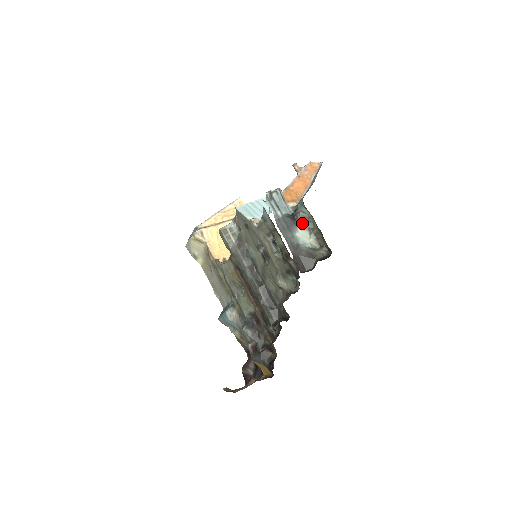
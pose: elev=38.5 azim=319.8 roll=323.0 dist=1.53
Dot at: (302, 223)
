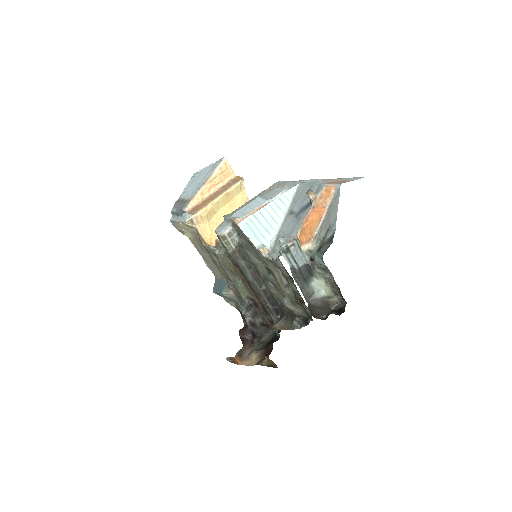
Dot at: (318, 273)
